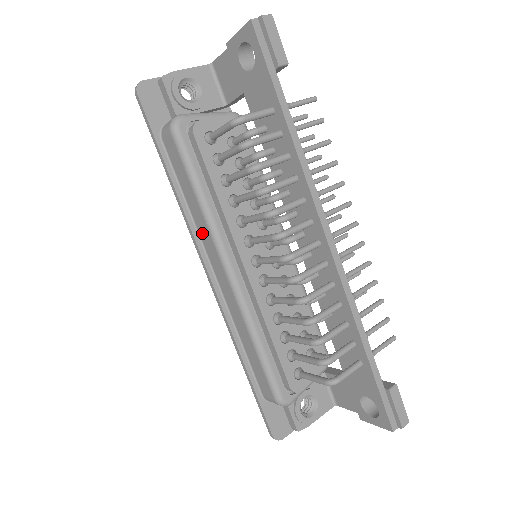
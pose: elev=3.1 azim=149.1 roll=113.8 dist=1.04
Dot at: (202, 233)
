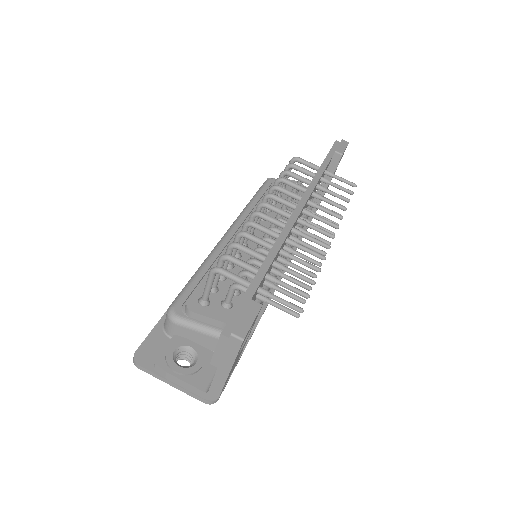
Dot at: occluded
